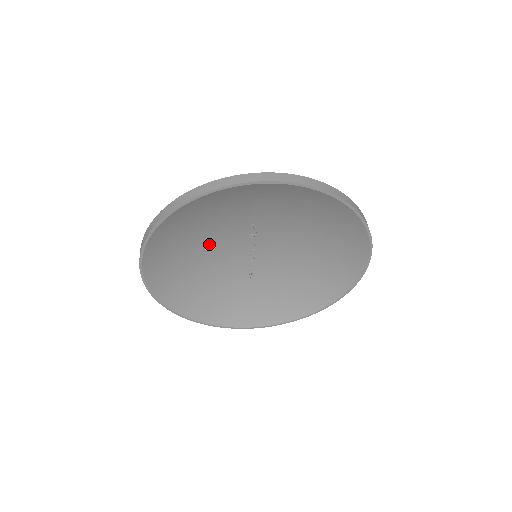
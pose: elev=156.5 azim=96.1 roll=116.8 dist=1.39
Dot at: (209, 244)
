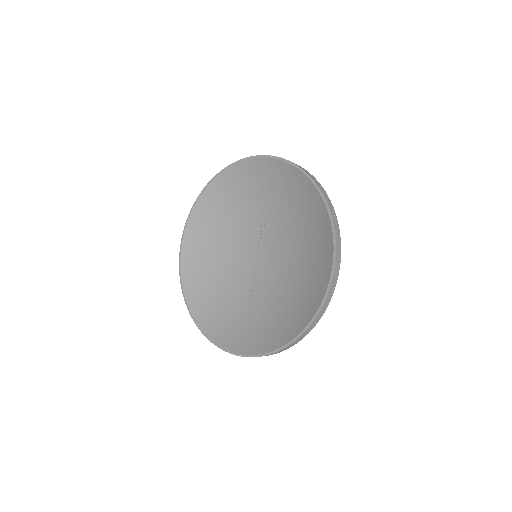
Dot at: (232, 238)
